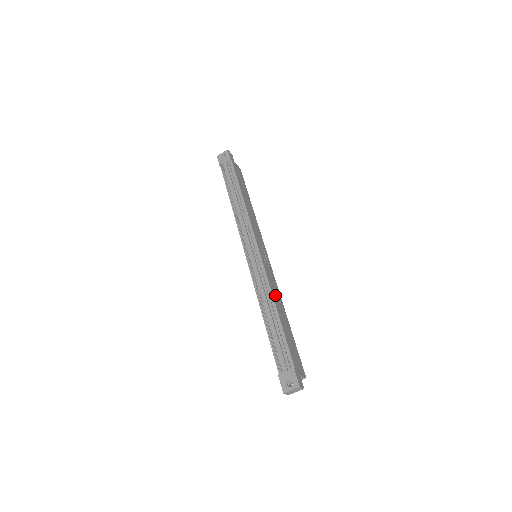
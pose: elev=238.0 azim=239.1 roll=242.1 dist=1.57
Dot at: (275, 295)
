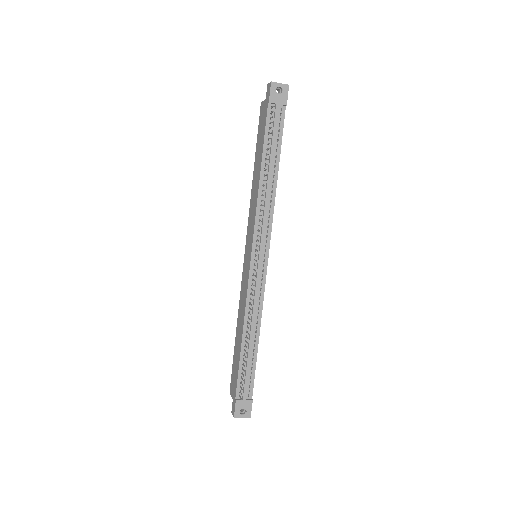
Dot at: occluded
